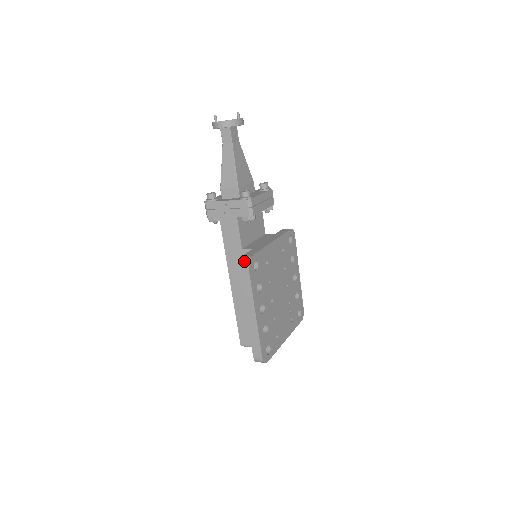
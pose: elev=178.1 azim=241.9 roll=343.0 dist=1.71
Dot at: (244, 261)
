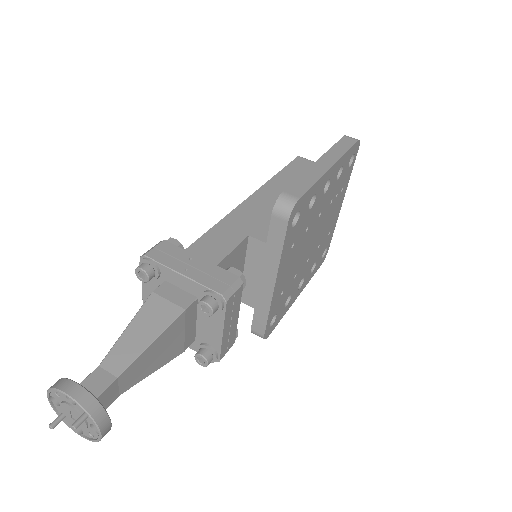
Dot at: occluded
